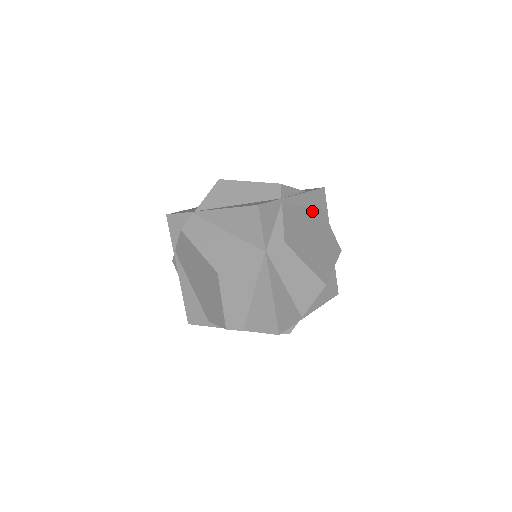
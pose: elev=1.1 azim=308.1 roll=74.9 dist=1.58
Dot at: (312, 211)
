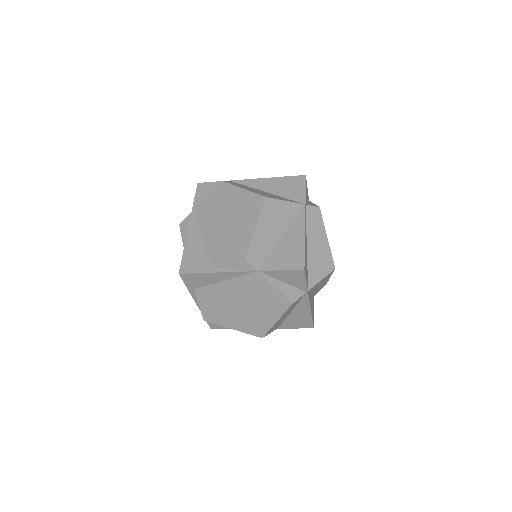
Dot at: occluded
